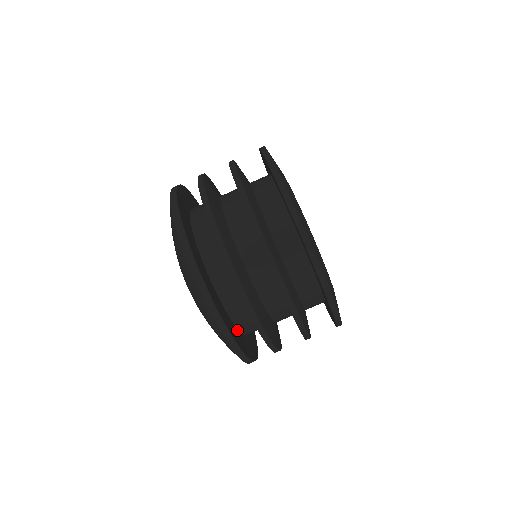
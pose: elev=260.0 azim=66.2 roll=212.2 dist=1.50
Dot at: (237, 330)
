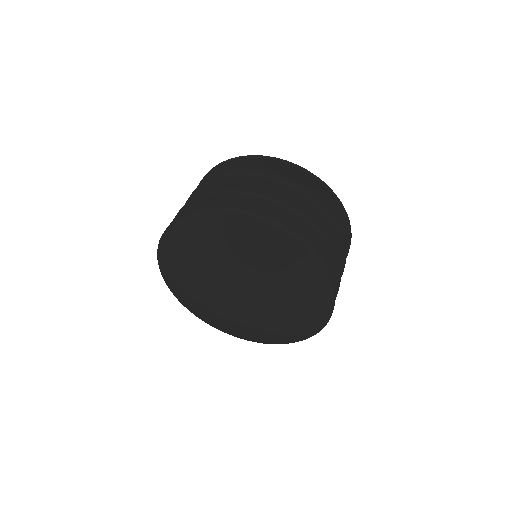
Dot at: occluded
